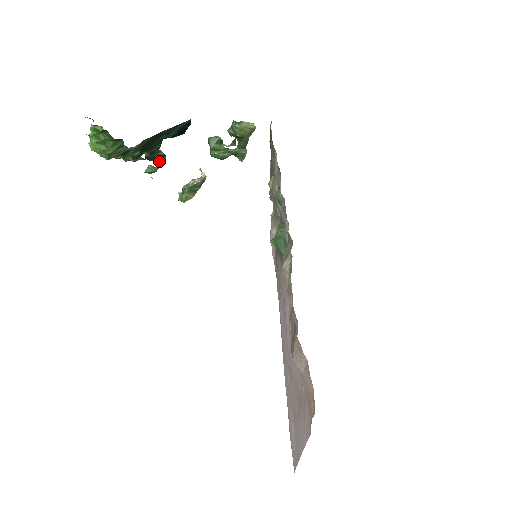
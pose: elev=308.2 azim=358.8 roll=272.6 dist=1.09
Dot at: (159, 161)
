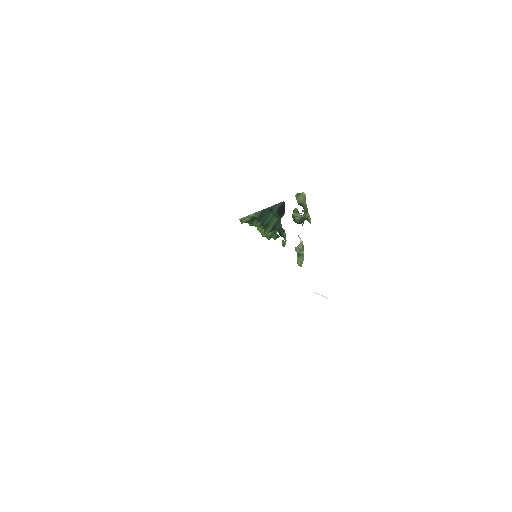
Dot at: (284, 235)
